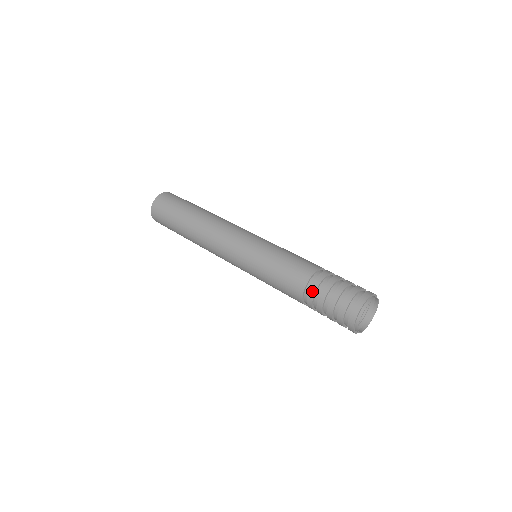
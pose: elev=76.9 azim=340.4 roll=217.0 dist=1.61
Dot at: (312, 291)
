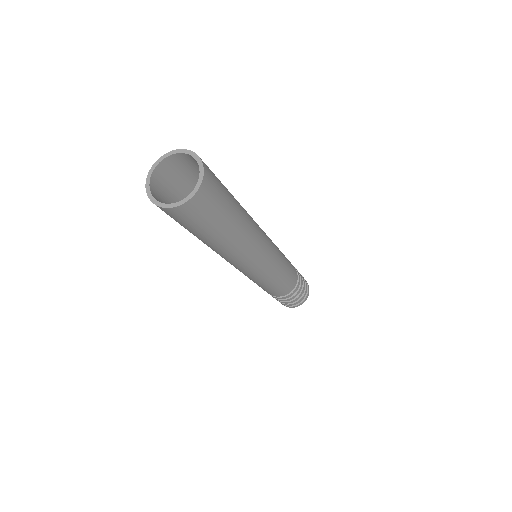
Dot at: (284, 298)
